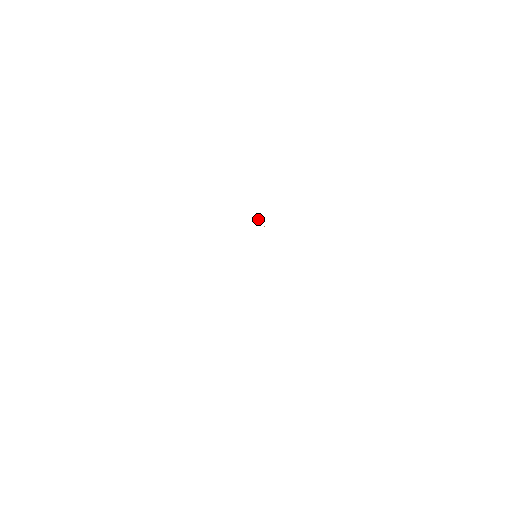
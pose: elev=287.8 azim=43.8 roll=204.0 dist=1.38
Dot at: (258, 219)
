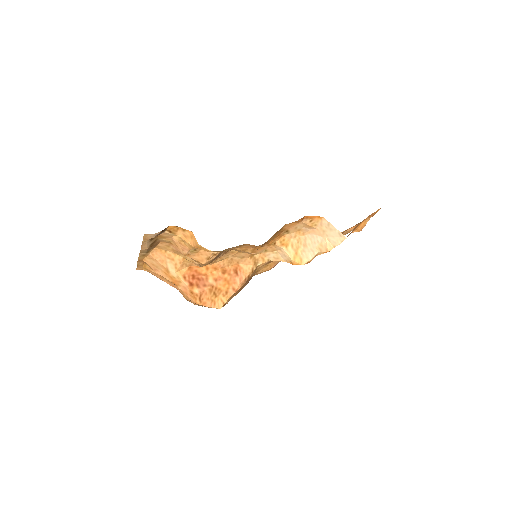
Dot at: occluded
